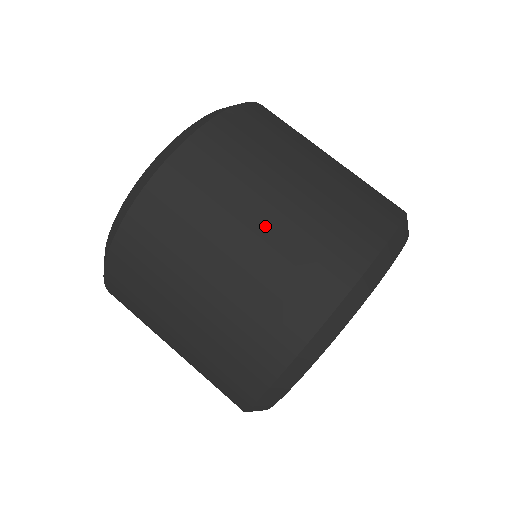
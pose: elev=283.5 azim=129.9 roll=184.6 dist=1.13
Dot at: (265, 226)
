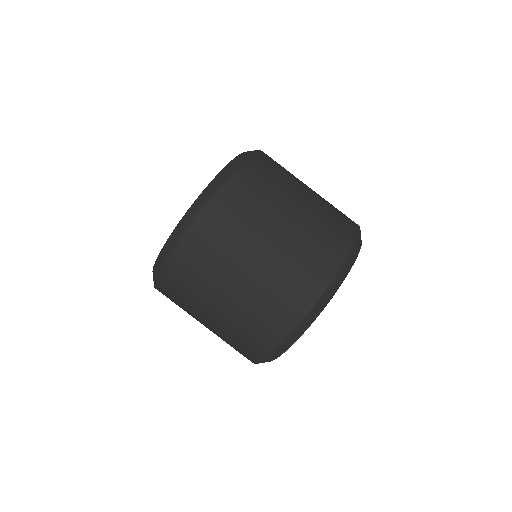
Dot at: (227, 307)
